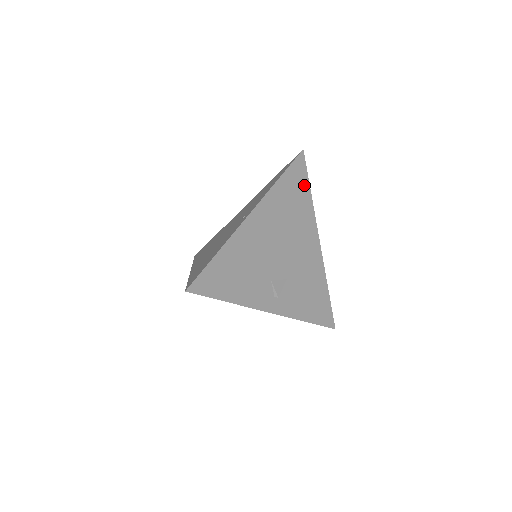
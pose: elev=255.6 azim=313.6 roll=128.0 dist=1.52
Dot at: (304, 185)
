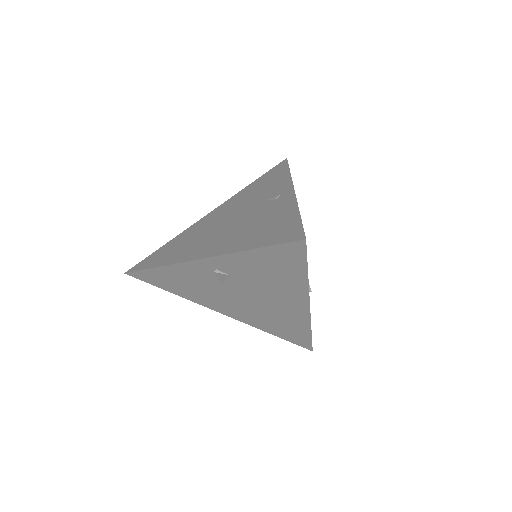
Dot at: occluded
